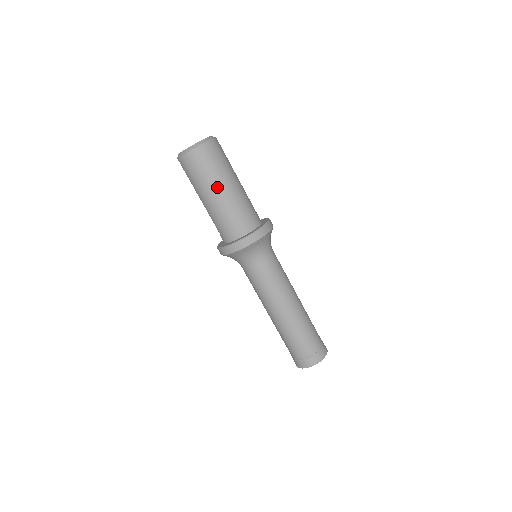
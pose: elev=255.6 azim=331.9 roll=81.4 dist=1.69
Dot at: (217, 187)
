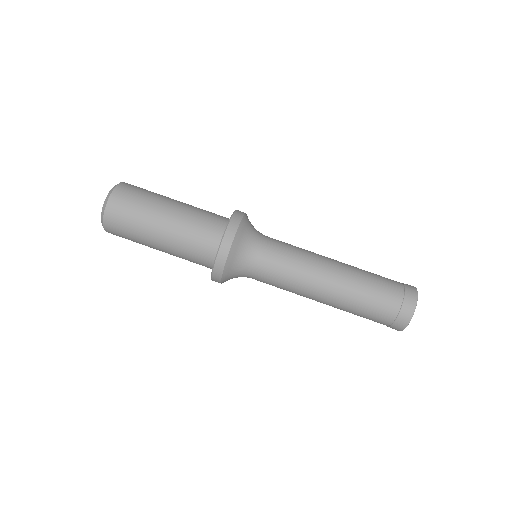
Dot at: (152, 236)
